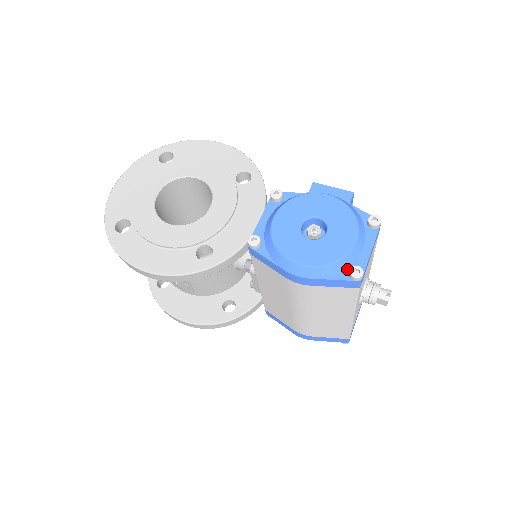
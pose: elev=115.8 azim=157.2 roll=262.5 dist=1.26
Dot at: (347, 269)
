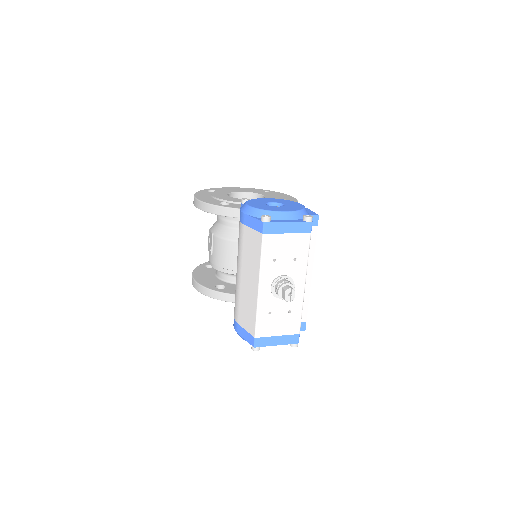
Dot at: occluded
